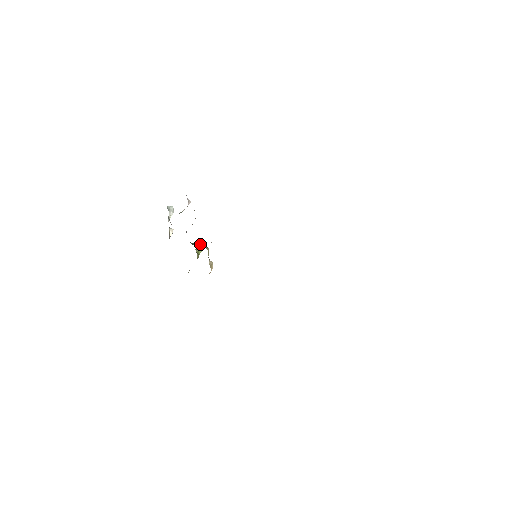
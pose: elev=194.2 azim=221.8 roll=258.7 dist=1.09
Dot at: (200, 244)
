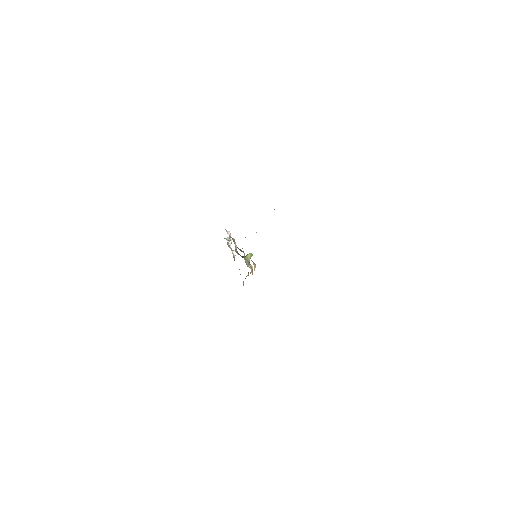
Dot at: (247, 255)
